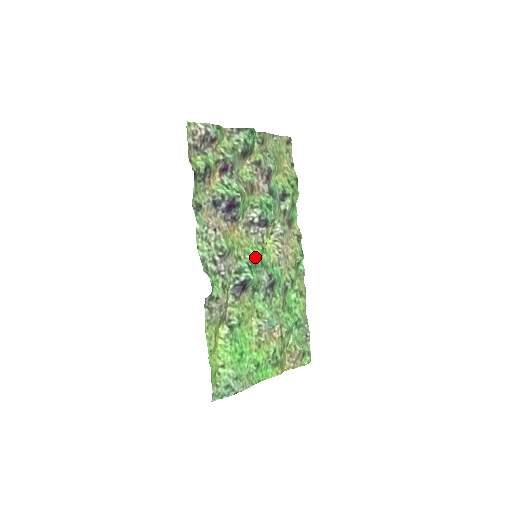
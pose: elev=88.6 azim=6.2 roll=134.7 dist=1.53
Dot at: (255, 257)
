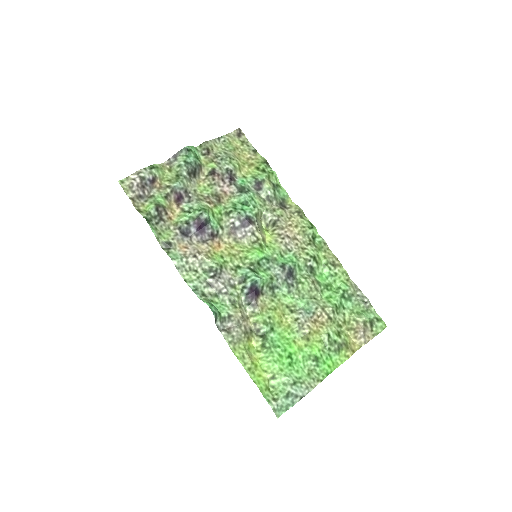
Dot at: (254, 258)
